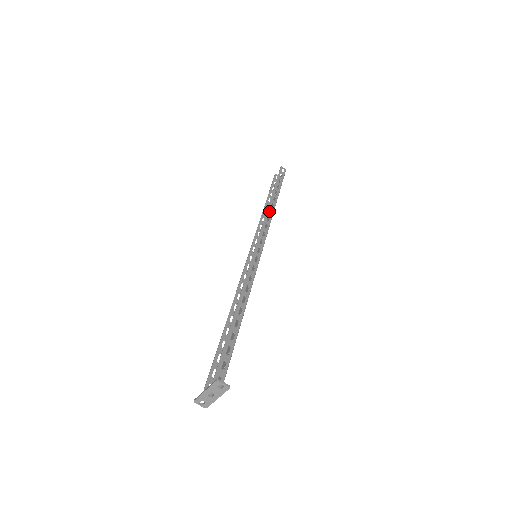
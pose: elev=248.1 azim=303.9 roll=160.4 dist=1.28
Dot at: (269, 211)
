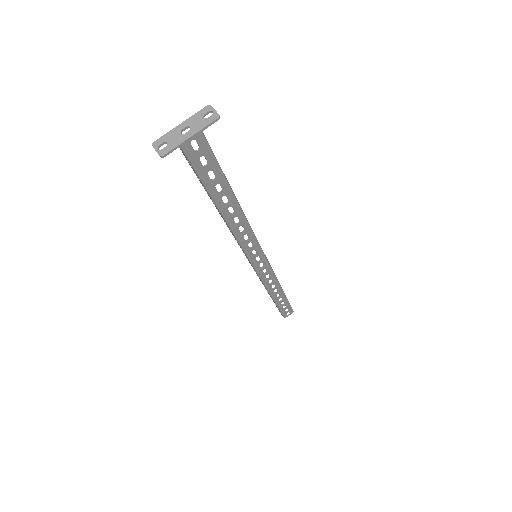
Dot at: (271, 296)
